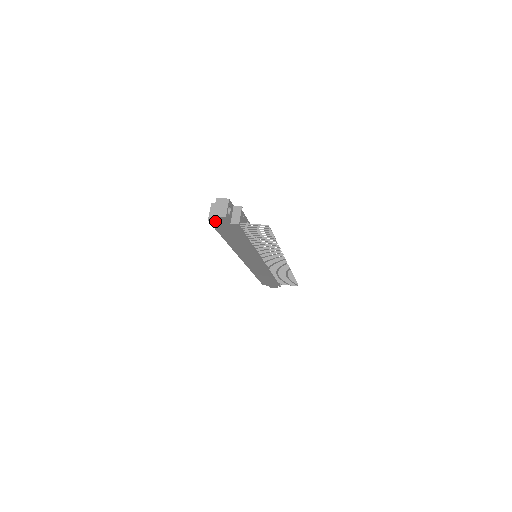
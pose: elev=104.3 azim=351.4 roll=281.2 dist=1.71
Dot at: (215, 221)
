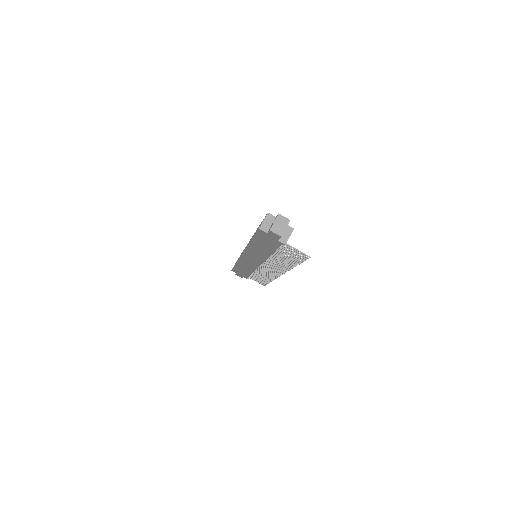
Dot at: (265, 232)
